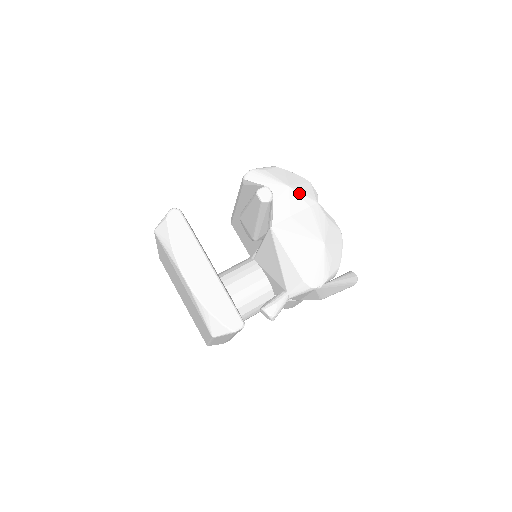
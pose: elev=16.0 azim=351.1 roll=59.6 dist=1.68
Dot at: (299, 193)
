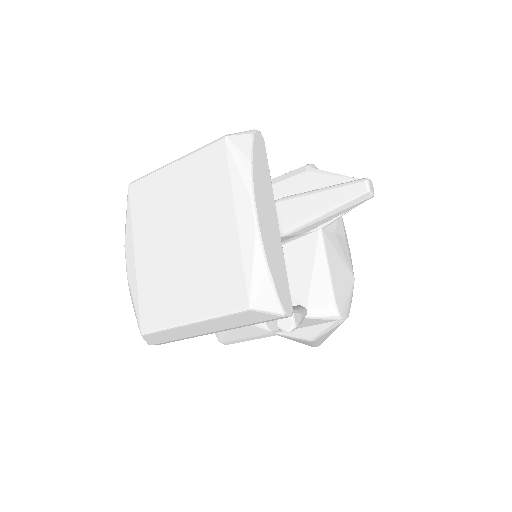
Dot at: (342, 218)
